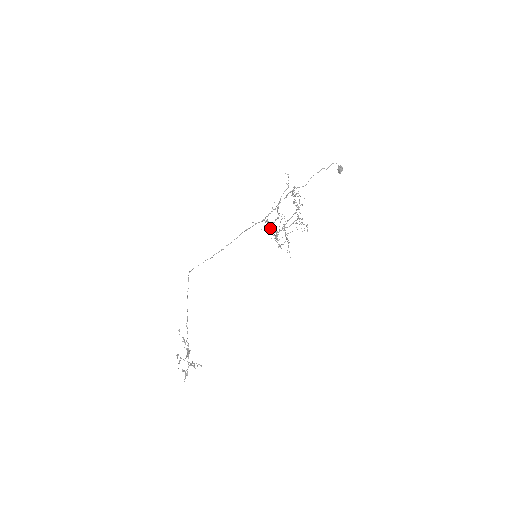
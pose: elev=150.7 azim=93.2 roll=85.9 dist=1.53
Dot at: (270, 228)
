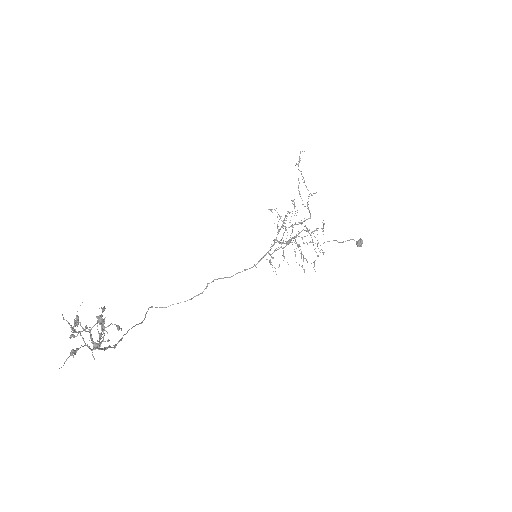
Dot at: (276, 239)
